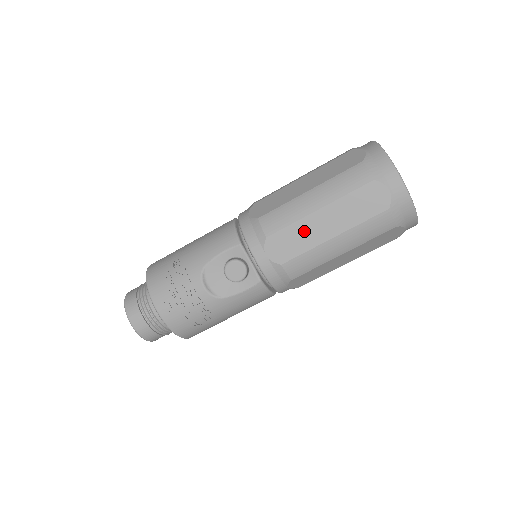
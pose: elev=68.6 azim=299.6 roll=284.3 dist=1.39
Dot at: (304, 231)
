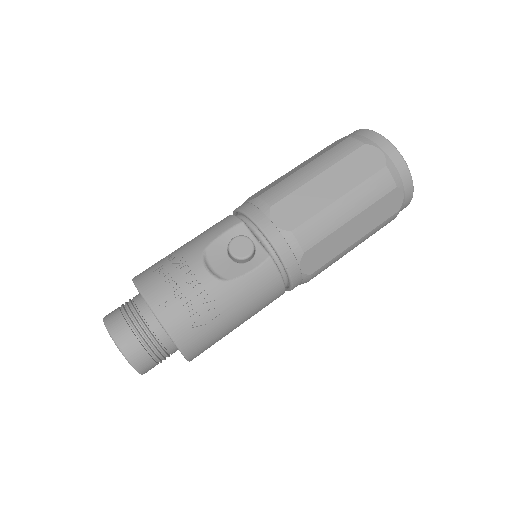
Dot at: (309, 195)
